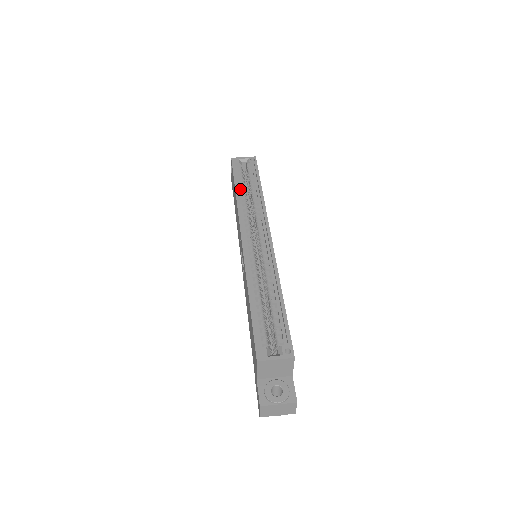
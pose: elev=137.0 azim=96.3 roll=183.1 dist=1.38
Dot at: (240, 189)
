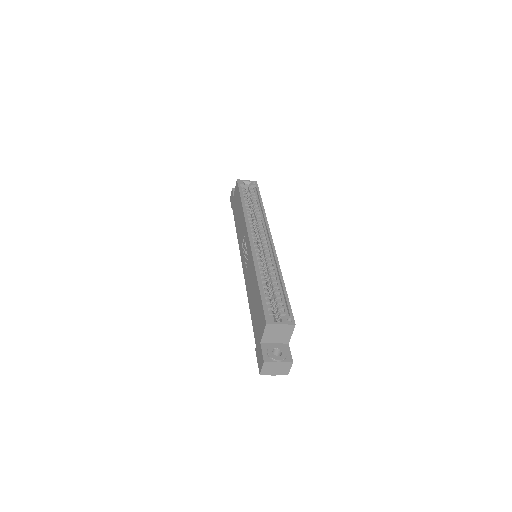
Dot at: (245, 203)
